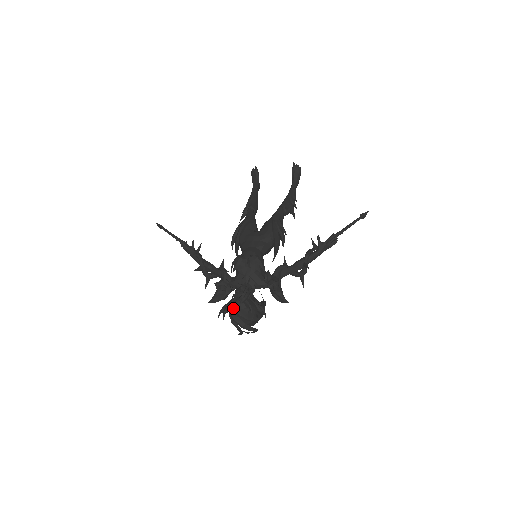
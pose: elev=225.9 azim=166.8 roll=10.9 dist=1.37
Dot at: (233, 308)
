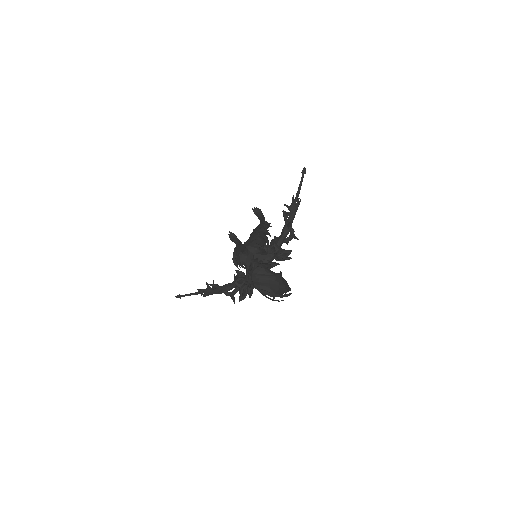
Dot at: (252, 275)
